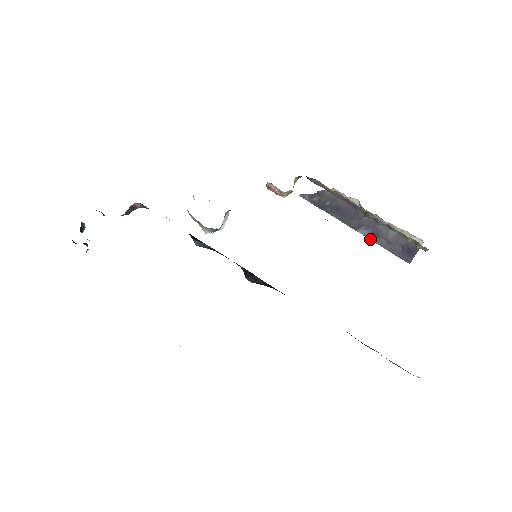
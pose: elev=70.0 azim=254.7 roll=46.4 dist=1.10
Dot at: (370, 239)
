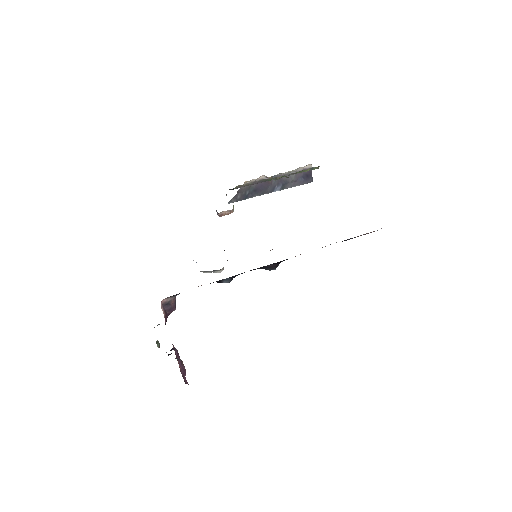
Dot at: occluded
